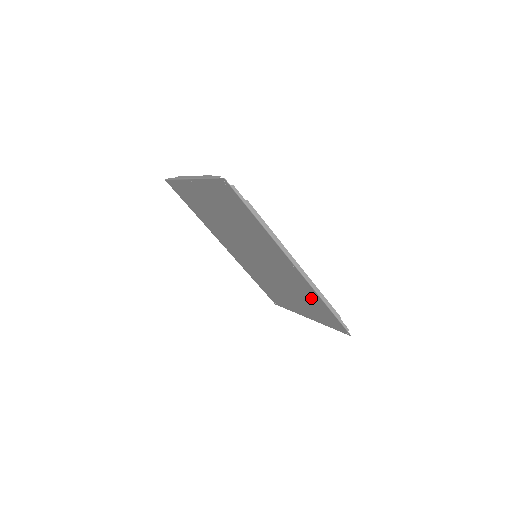
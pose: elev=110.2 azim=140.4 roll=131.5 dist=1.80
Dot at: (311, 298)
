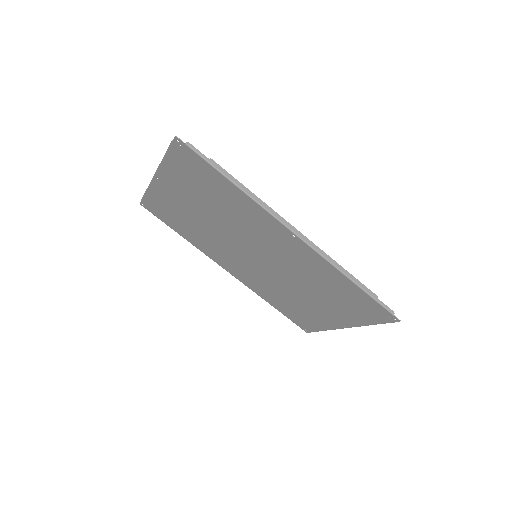
Dot at: (333, 283)
